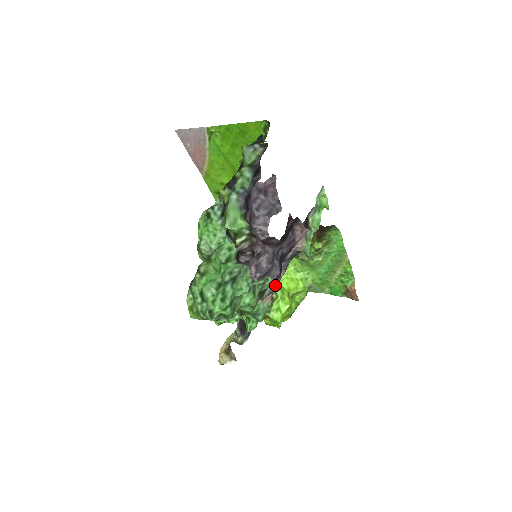
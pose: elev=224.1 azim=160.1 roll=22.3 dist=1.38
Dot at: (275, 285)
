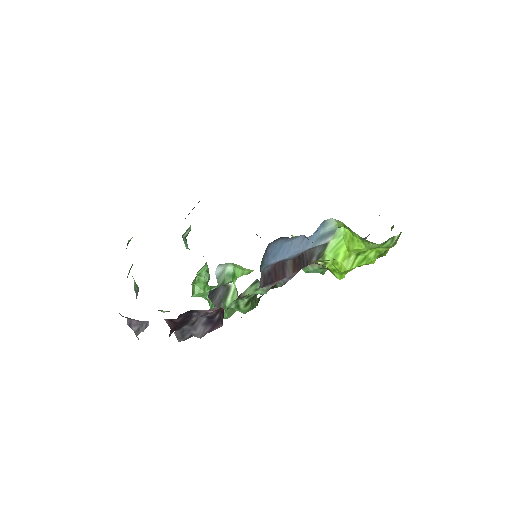
Dot at: (284, 280)
